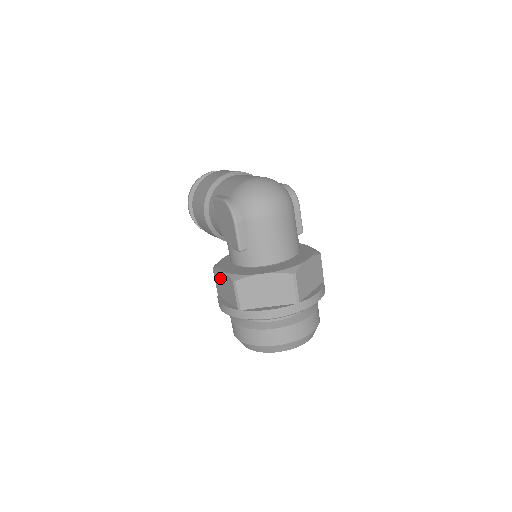
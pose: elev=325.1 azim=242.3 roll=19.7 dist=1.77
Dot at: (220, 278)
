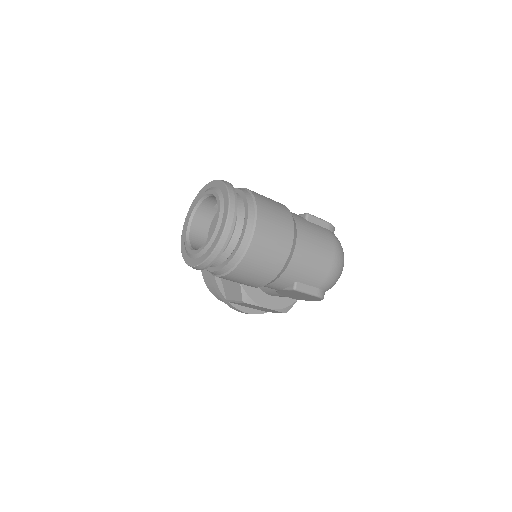
Dot at: occluded
